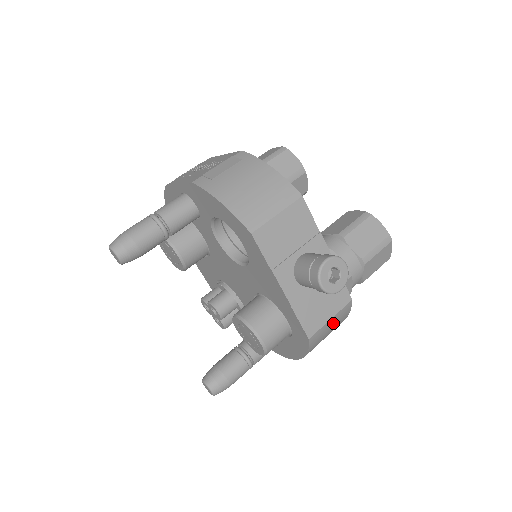
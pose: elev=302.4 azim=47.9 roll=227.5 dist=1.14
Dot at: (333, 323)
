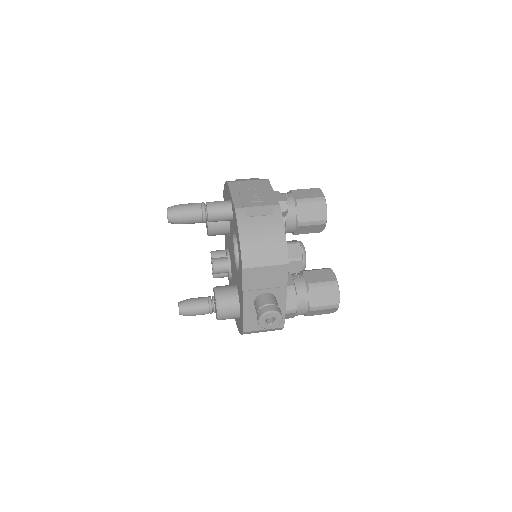
Dot at: (265, 331)
